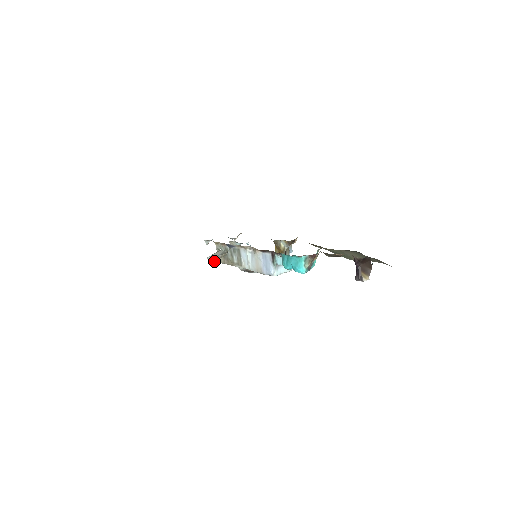
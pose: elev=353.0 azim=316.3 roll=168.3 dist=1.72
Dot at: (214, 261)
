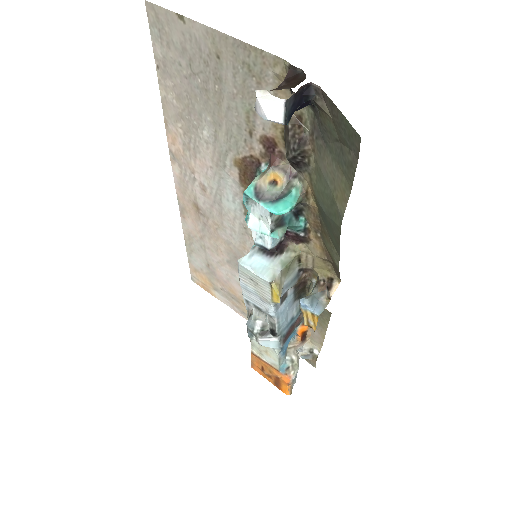
Dot at: occluded
